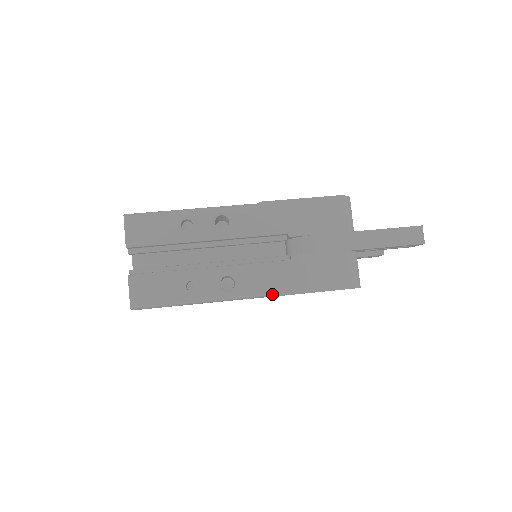
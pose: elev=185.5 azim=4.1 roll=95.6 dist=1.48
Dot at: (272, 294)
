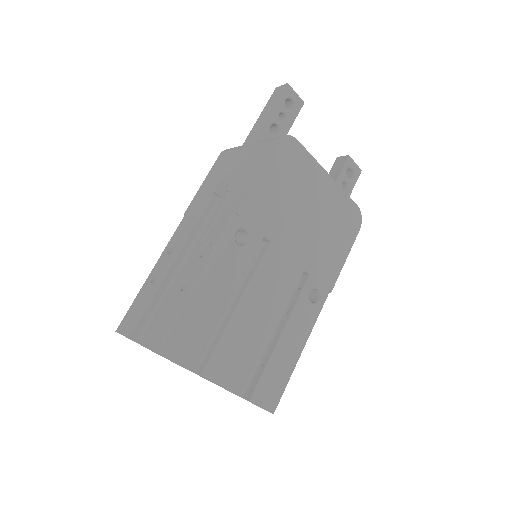
Dot at: (236, 210)
